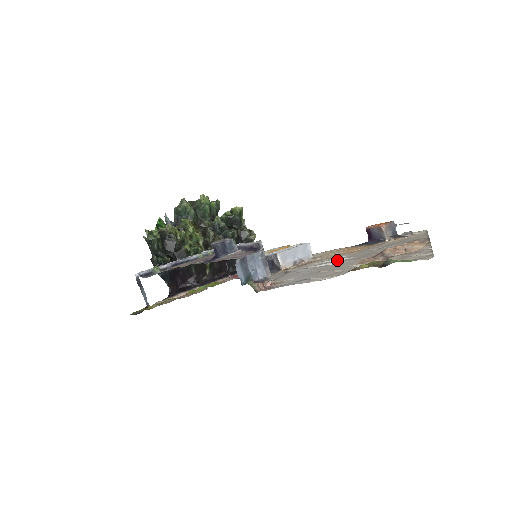
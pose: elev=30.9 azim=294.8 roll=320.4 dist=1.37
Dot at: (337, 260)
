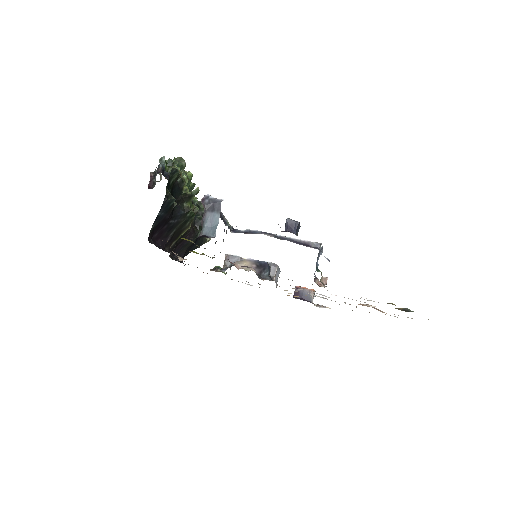
Dot at: (319, 296)
